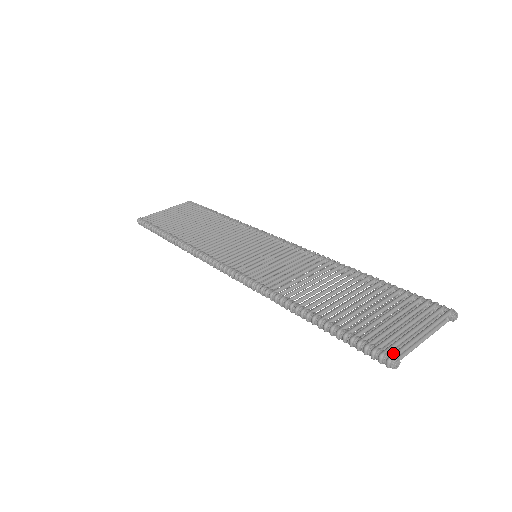
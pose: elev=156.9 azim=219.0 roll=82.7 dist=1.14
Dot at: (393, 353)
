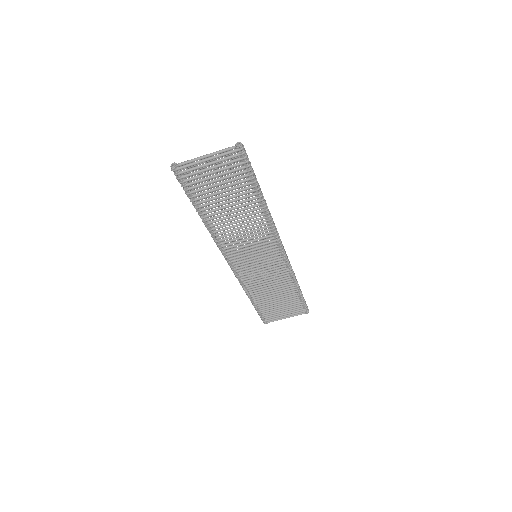
Dot at: (178, 165)
